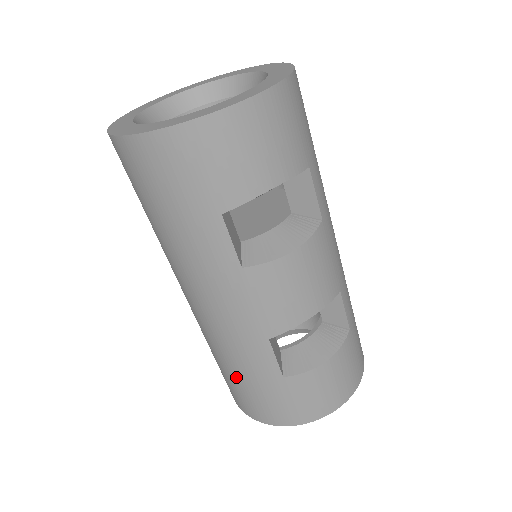
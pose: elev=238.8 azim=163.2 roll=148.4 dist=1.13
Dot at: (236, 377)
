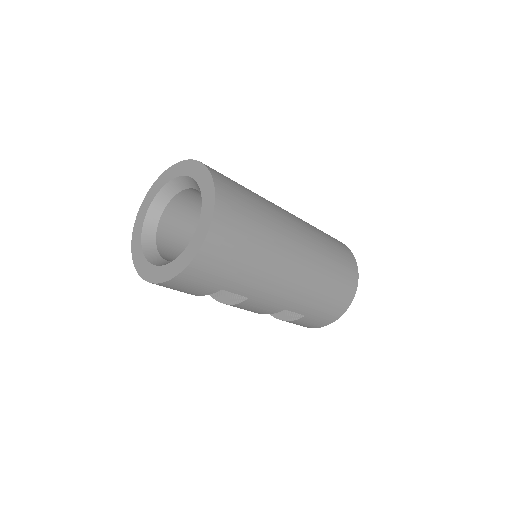
Dot at: occluded
